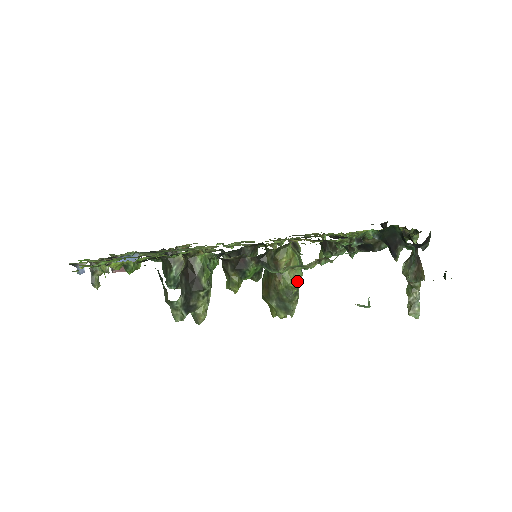
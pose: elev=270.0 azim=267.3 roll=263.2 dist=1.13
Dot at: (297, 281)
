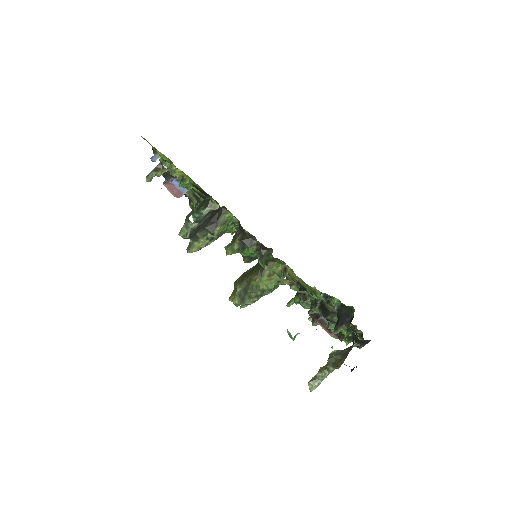
Dot at: (266, 289)
